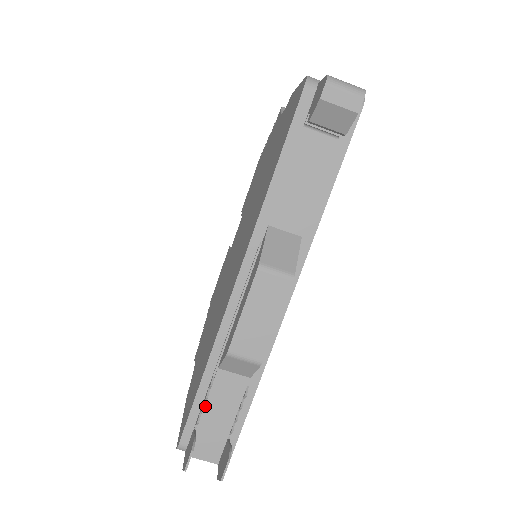
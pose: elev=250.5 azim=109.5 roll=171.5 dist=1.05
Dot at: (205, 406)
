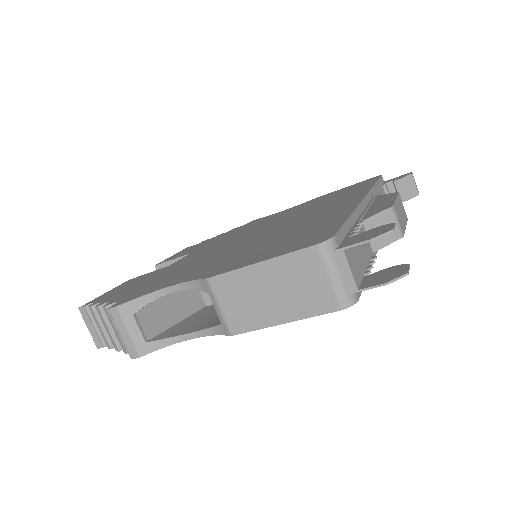
Dot at: occluded
